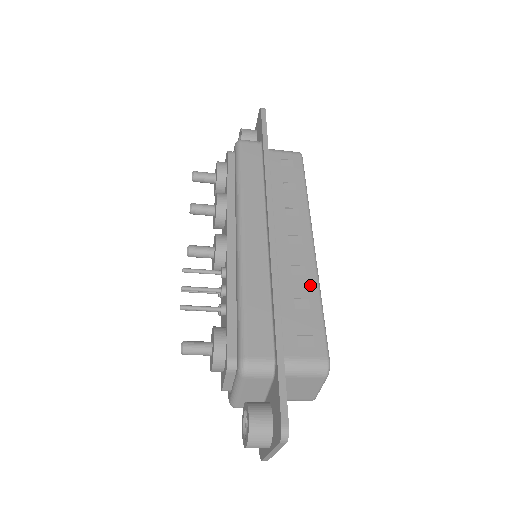
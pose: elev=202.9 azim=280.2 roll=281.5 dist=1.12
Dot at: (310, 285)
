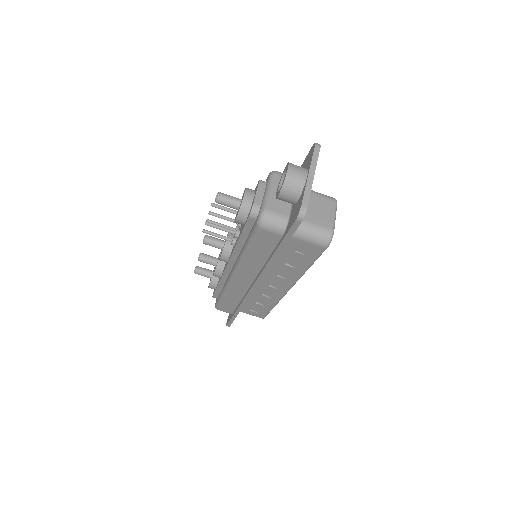
Dot at: occluded
